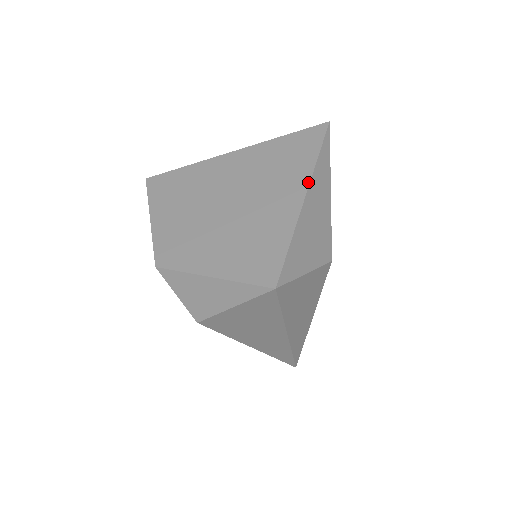
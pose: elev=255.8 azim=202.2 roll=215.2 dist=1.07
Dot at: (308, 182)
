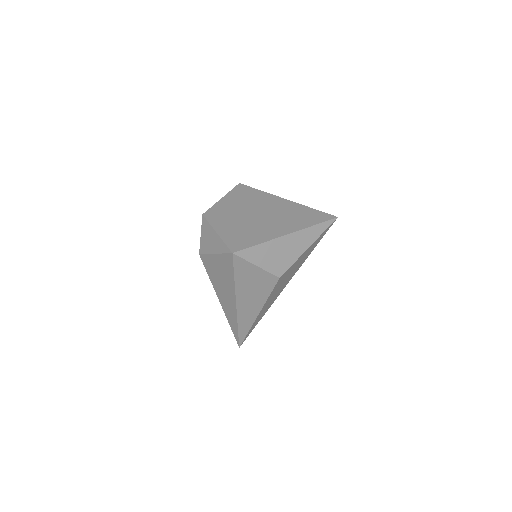
Dot at: (296, 231)
